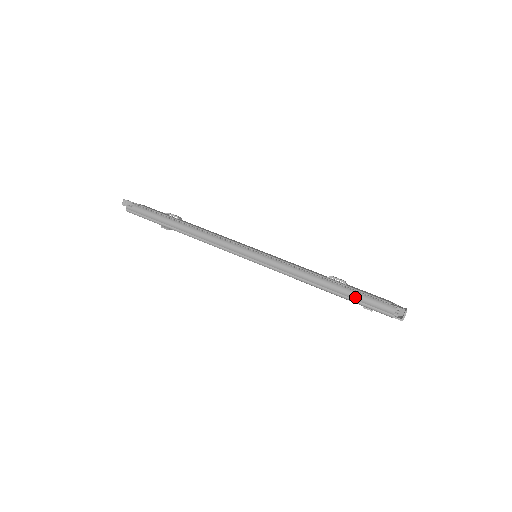
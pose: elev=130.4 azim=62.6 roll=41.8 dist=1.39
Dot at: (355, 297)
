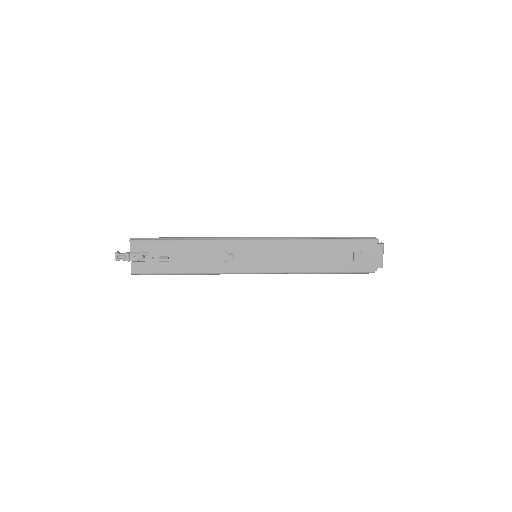
Dot at: (346, 237)
